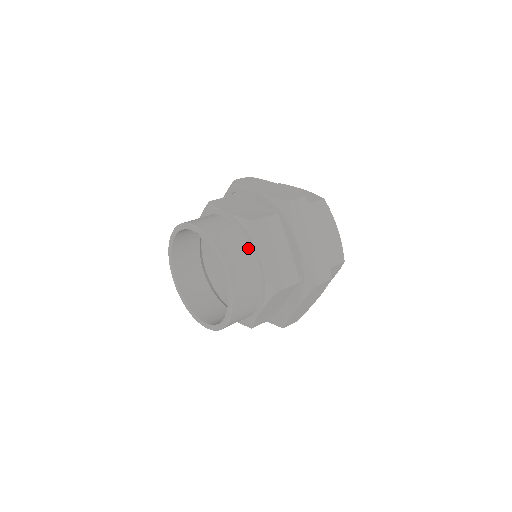
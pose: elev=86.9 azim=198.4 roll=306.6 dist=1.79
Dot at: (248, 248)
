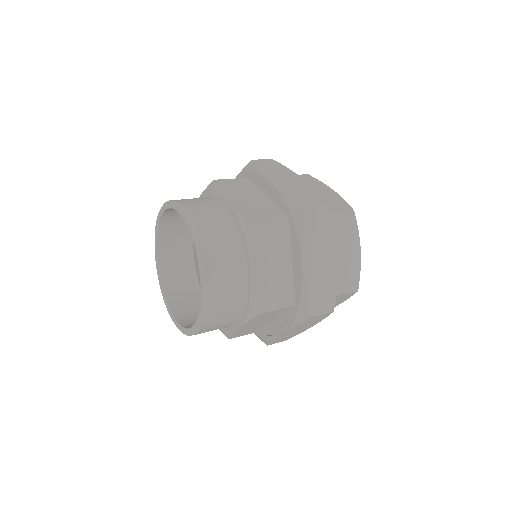
Dot at: (213, 200)
